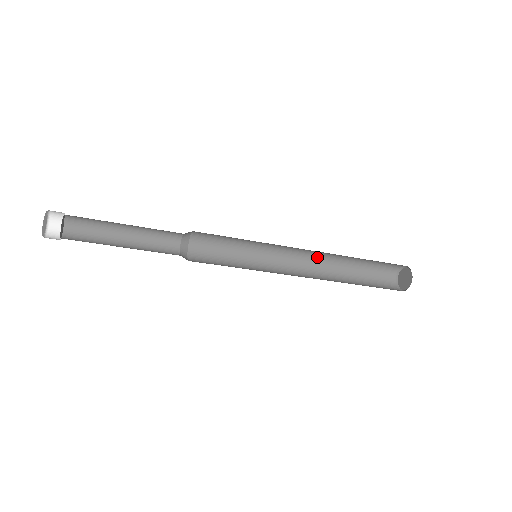
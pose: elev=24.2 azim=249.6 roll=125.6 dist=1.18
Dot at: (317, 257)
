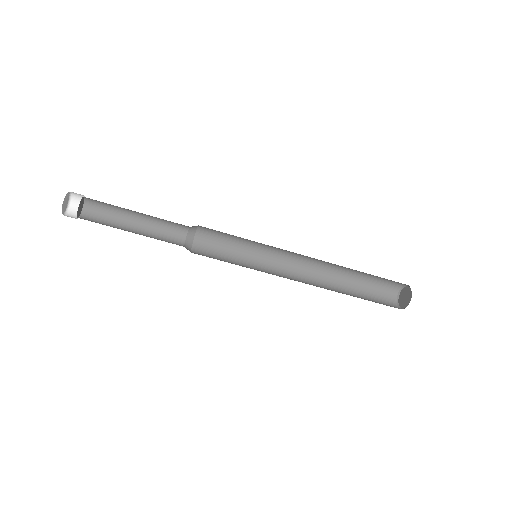
Dot at: (314, 274)
